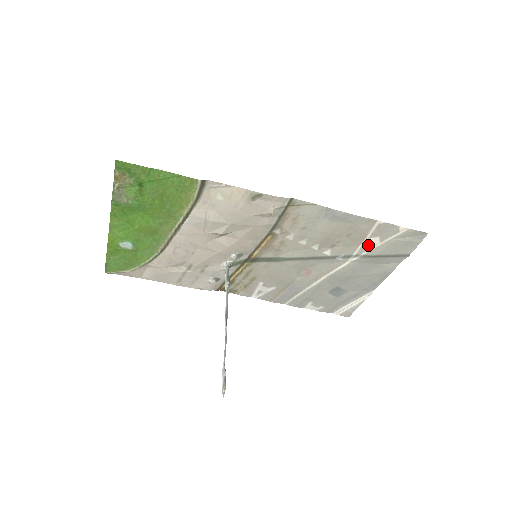
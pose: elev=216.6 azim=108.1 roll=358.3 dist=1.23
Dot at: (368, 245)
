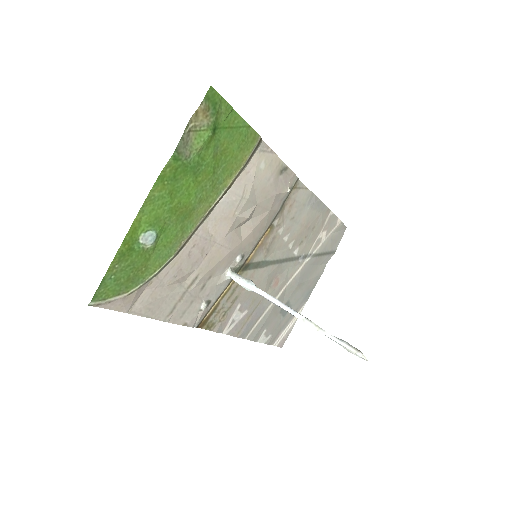
Dot at: (319, 241)
